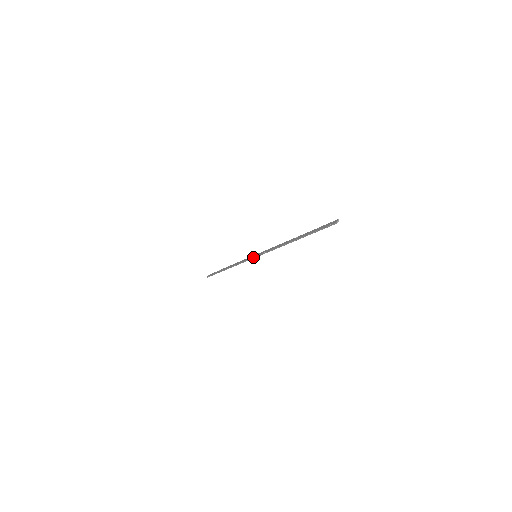
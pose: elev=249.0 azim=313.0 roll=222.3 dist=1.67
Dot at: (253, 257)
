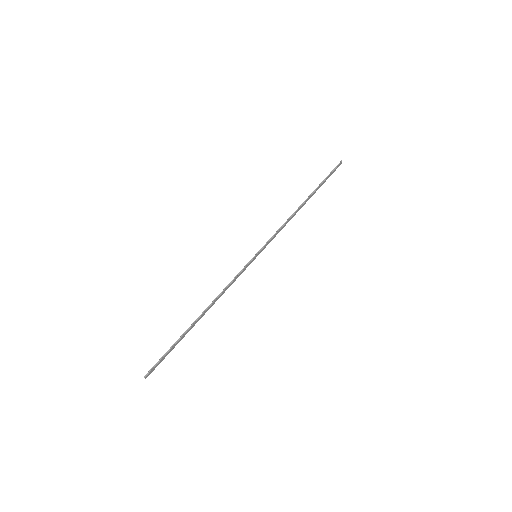
Dot at: occluded
